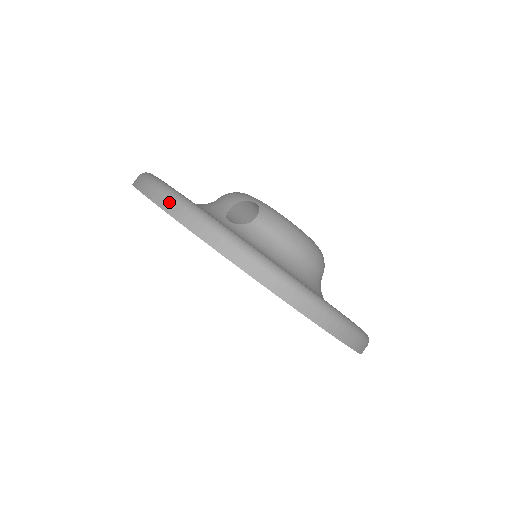
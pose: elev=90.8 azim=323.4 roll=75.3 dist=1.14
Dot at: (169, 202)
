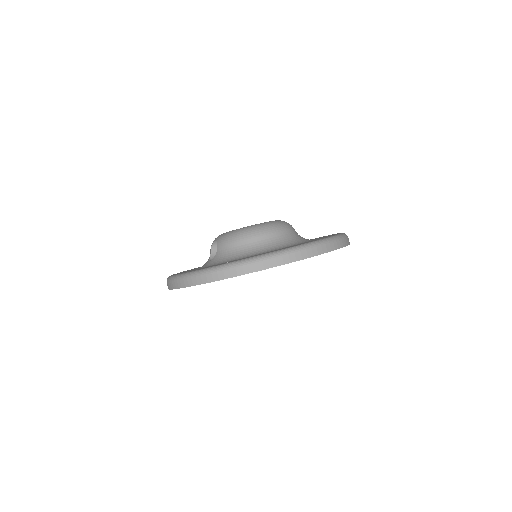
Dot at: (168, 284)
